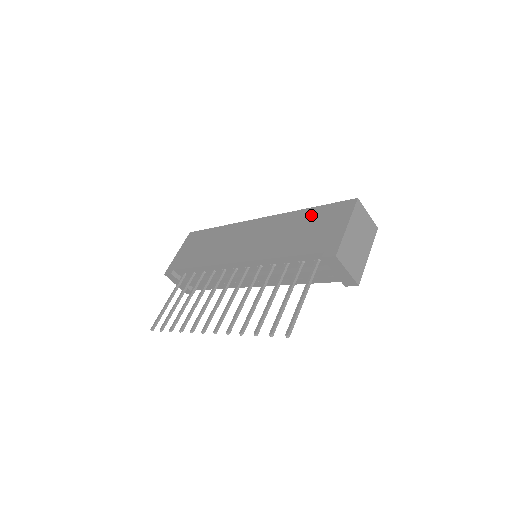
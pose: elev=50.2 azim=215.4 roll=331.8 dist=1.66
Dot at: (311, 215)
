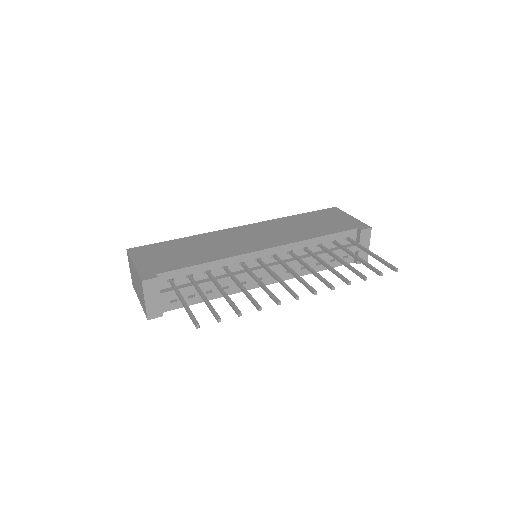
Dot at: (306, 217)
